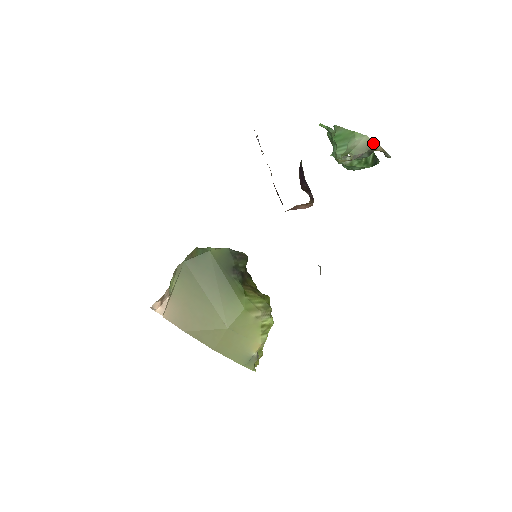
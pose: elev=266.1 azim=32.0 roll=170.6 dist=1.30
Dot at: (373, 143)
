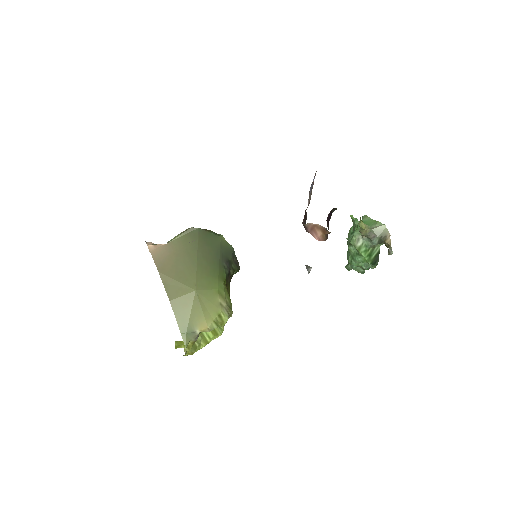
Dot at: (387, 233)
